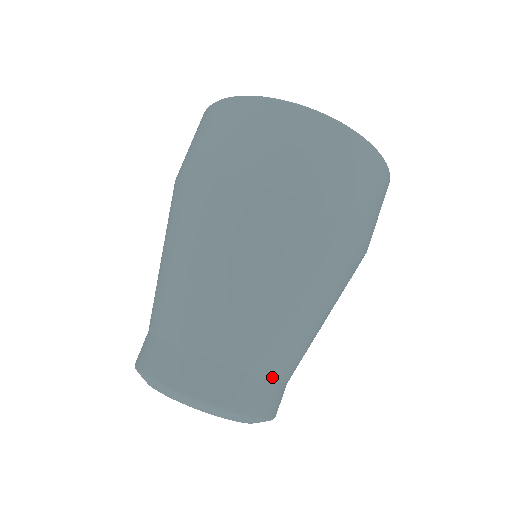
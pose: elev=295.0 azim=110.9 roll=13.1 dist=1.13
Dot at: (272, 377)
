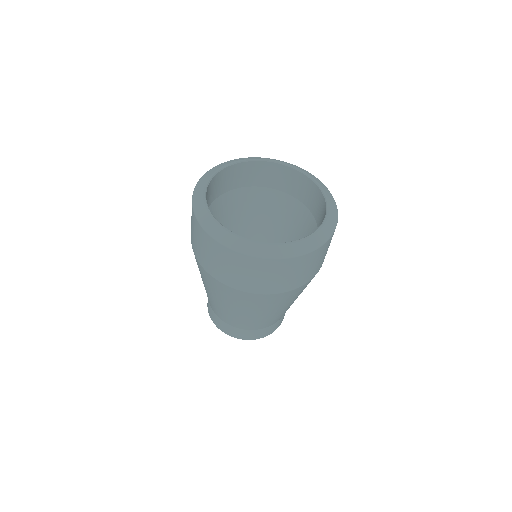
Dot at: (276, 322)
